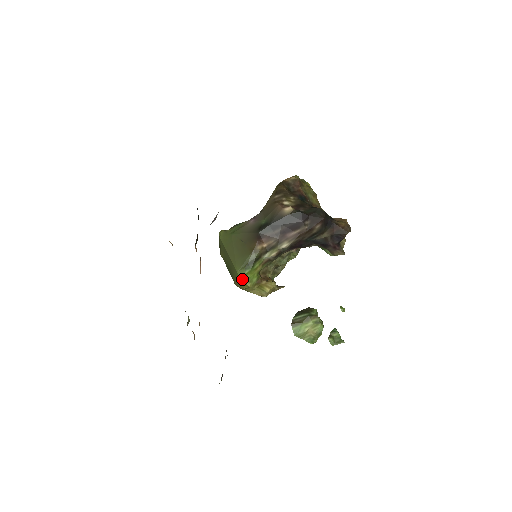
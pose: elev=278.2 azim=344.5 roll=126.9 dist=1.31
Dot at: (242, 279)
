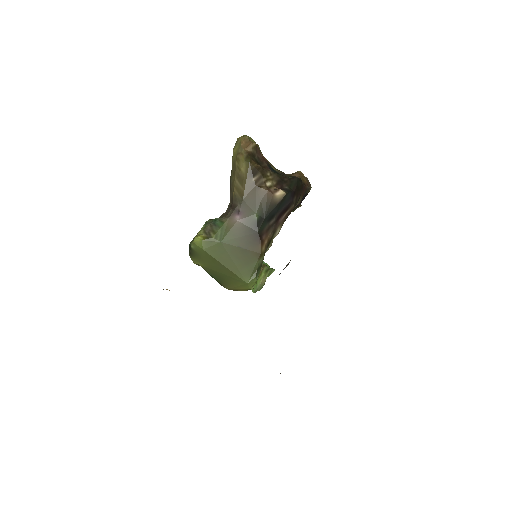
Dot at: (251, 287)
